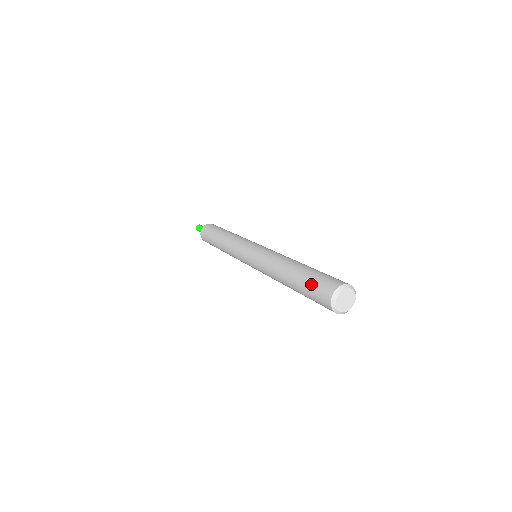
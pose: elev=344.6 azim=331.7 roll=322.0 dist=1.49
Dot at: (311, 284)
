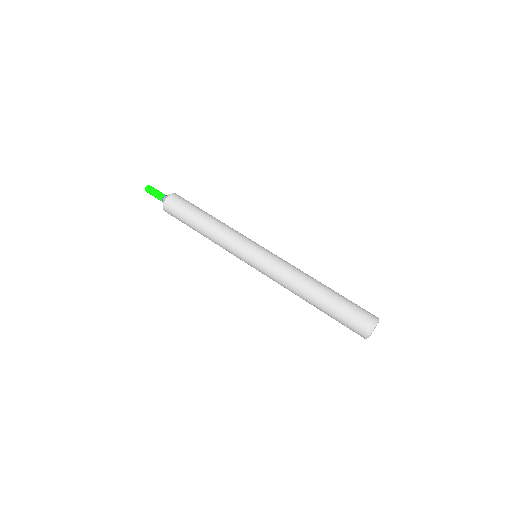
Dot at: (341, 323)
